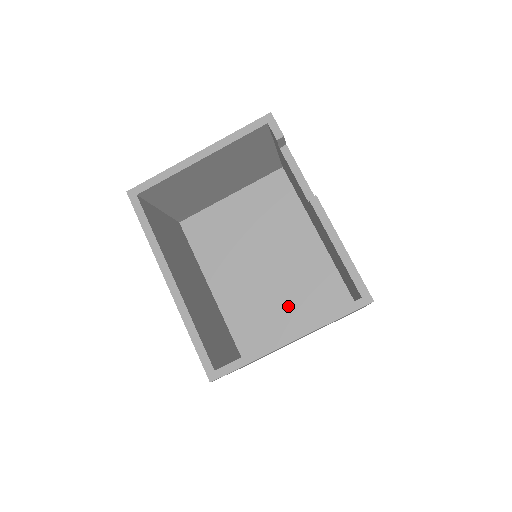
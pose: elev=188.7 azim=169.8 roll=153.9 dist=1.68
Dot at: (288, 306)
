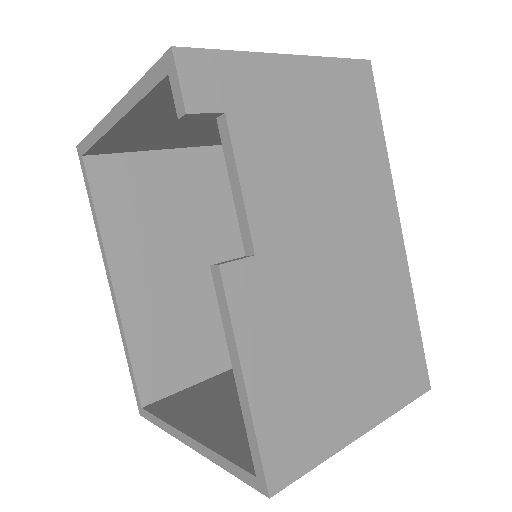
Dot at: occluded
